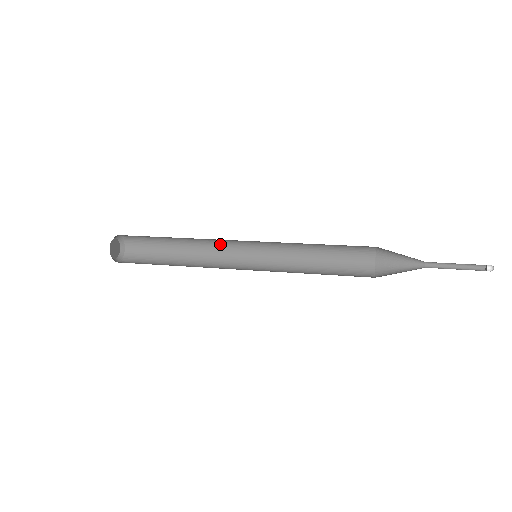
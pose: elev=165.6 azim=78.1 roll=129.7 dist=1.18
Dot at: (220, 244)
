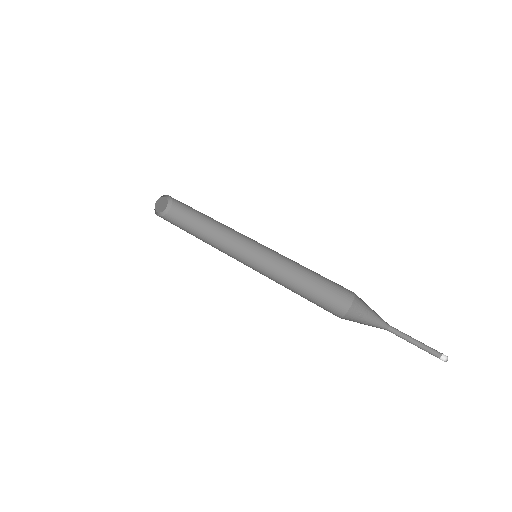
Dot at: (237, 235)
